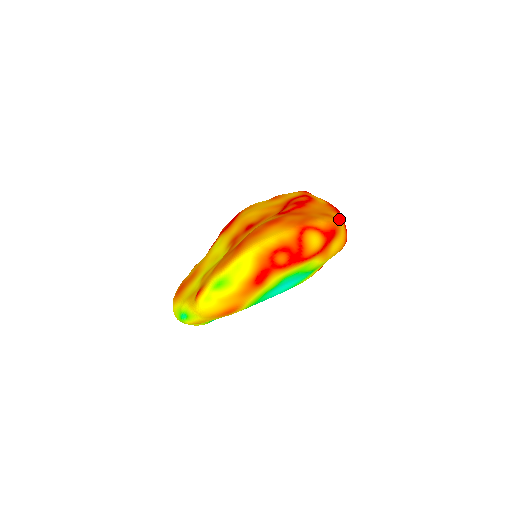
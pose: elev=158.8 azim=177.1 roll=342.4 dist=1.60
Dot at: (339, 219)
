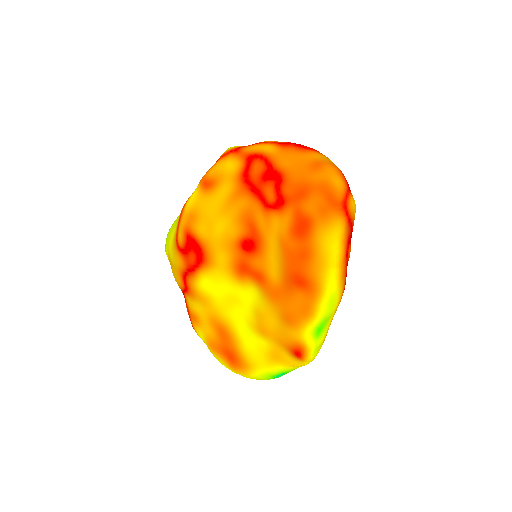
Dot at: (321, 156)
